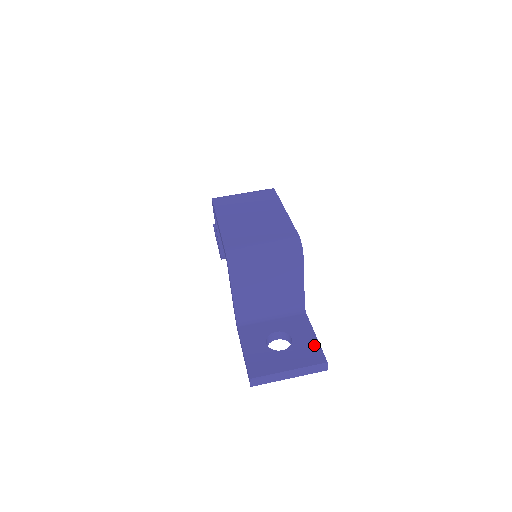
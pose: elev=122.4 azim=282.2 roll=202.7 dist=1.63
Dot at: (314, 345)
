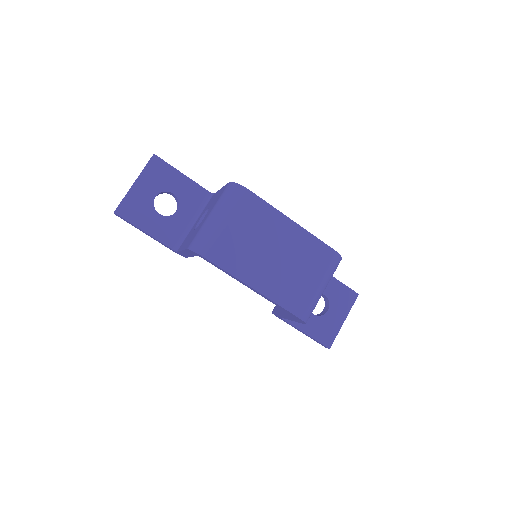
Dot at: (342, 288)
